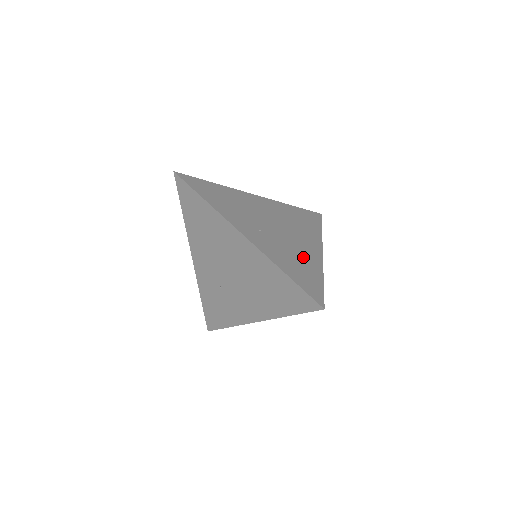
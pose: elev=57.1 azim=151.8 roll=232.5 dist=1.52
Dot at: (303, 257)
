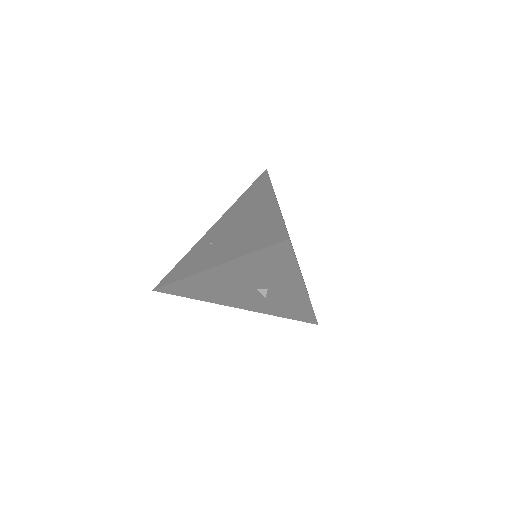
Dot at: occluded
